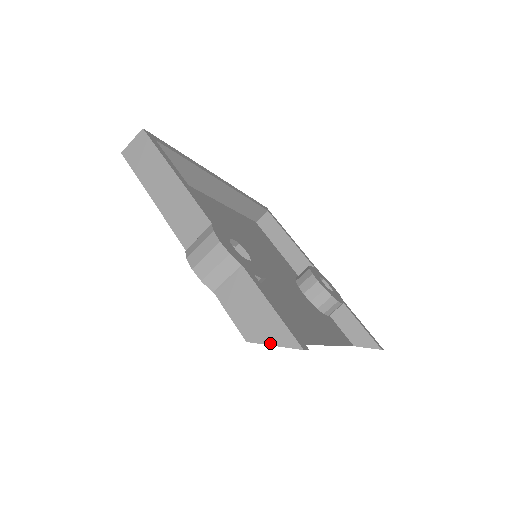
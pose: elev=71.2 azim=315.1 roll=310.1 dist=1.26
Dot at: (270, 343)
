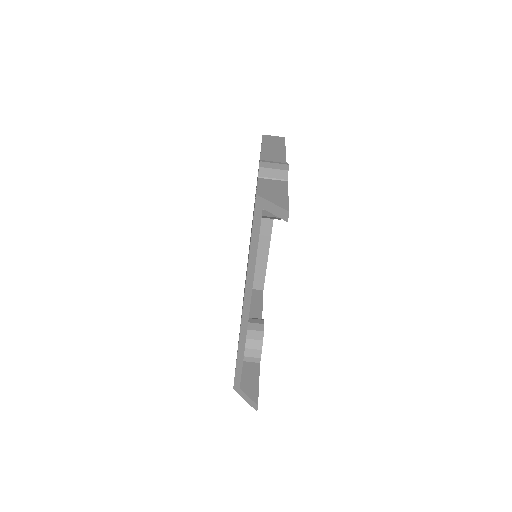
Dot at: (271, 201)
